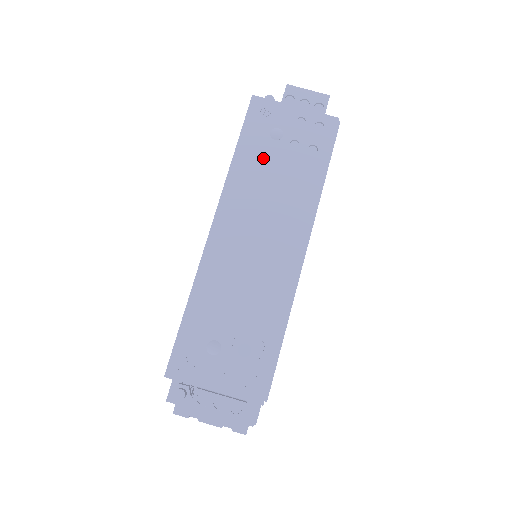
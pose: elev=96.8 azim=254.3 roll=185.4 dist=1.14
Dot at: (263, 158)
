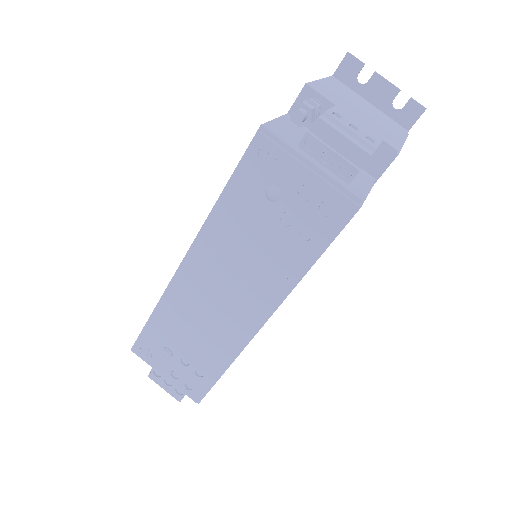
Dot at: (249, 216)
